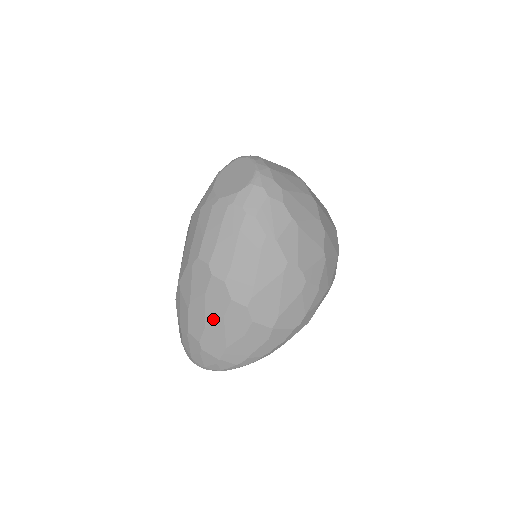
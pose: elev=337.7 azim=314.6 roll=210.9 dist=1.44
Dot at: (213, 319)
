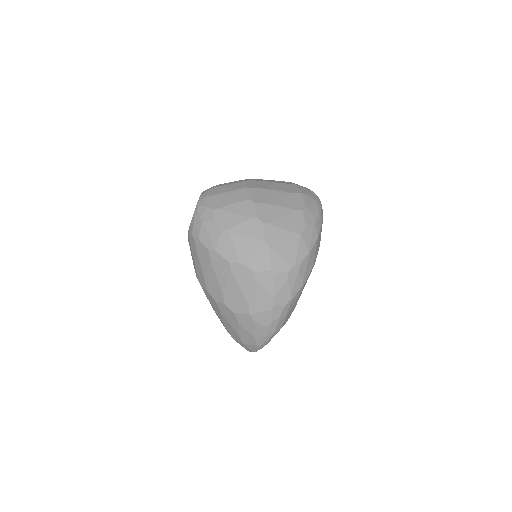
Dot at: (220, 317)
